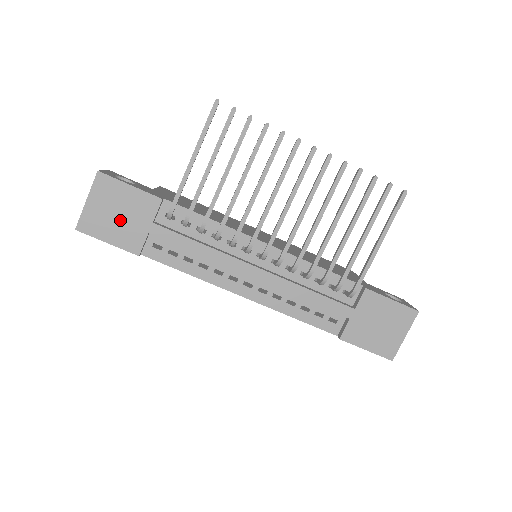
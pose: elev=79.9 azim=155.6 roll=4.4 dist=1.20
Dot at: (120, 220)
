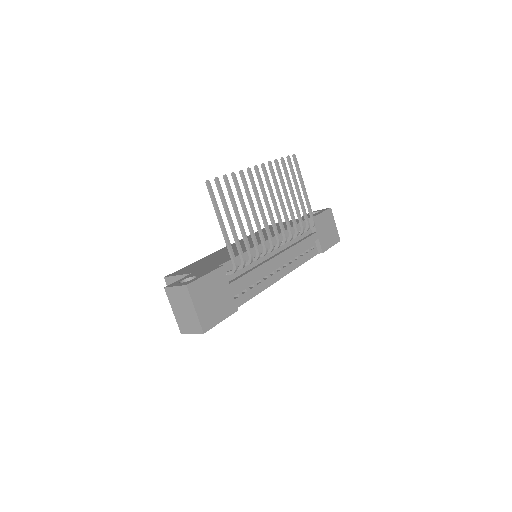
Dot at: (217, 301)
